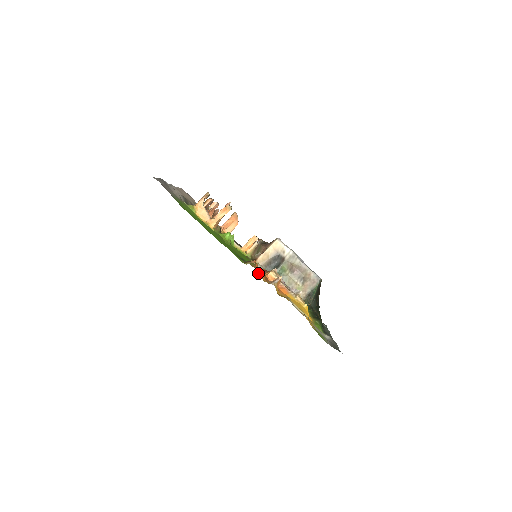
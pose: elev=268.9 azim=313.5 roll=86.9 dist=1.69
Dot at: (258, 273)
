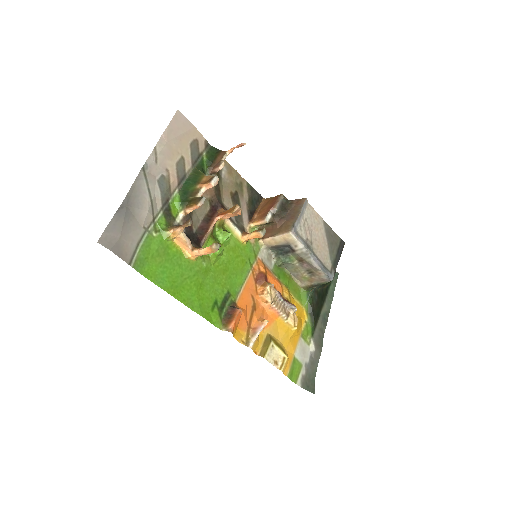
Dot at: (235, 338)
